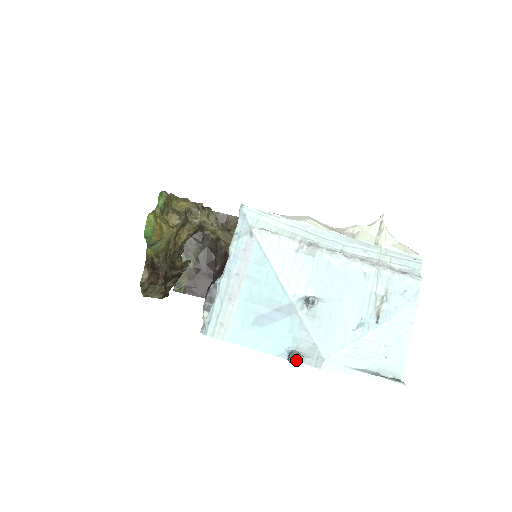
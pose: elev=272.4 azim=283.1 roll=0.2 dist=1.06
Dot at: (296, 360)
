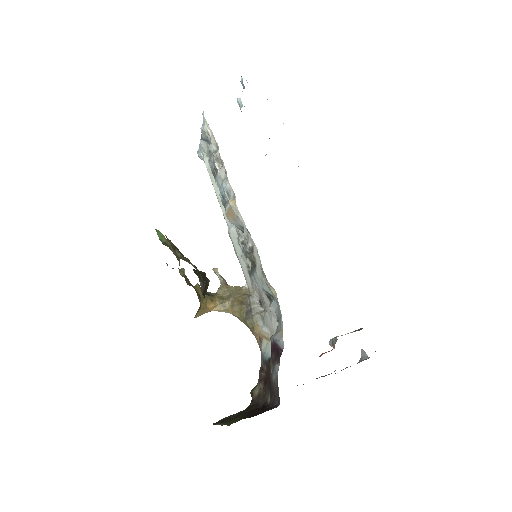
Dot at: occluded
